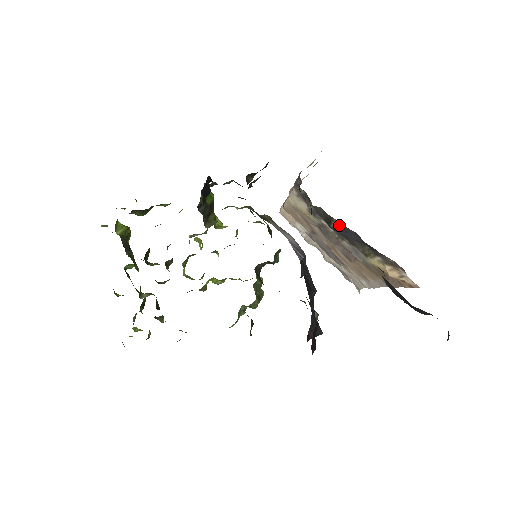
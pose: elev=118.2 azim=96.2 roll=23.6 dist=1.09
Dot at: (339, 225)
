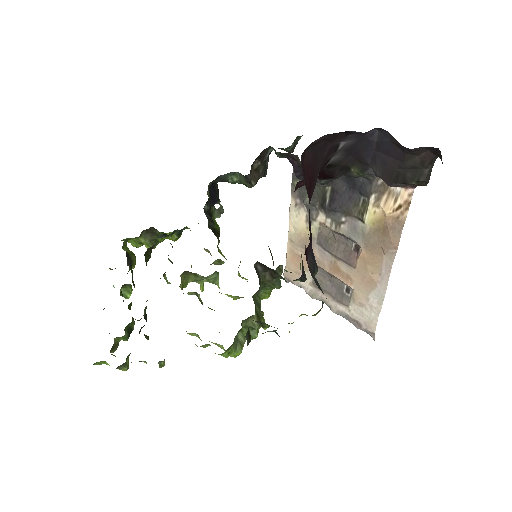
Dot at: (332, 193)
